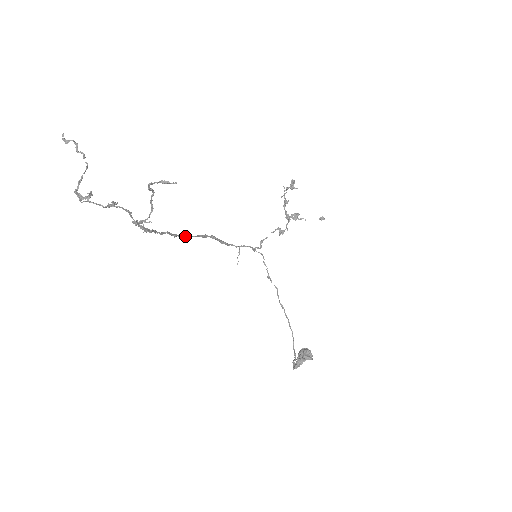
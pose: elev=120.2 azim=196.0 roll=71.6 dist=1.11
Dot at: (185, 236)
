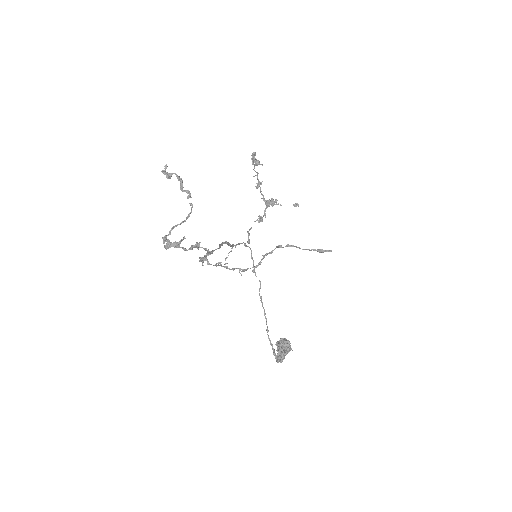
Dot at: (214, 250)
